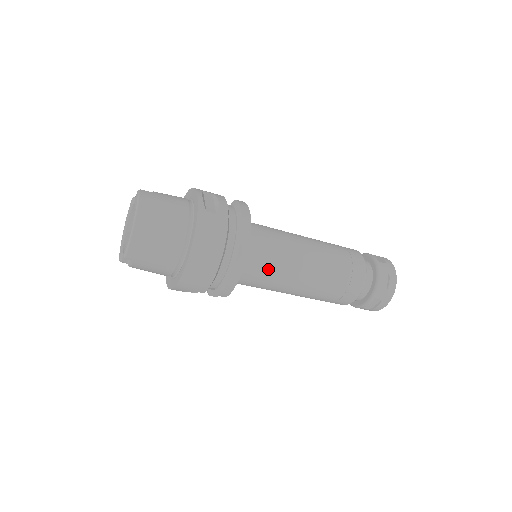
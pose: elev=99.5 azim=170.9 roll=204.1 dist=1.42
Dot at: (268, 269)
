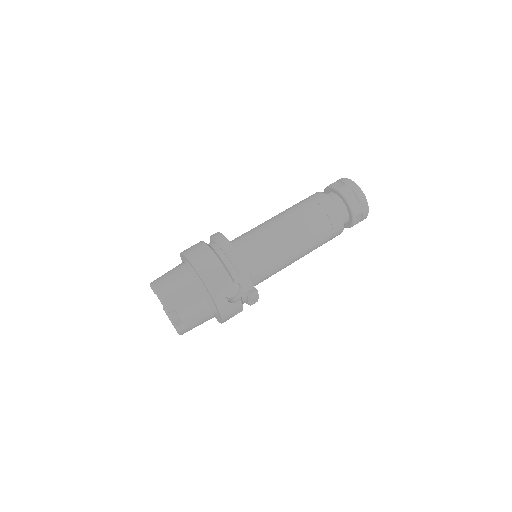
Dot at: (256, 240)
